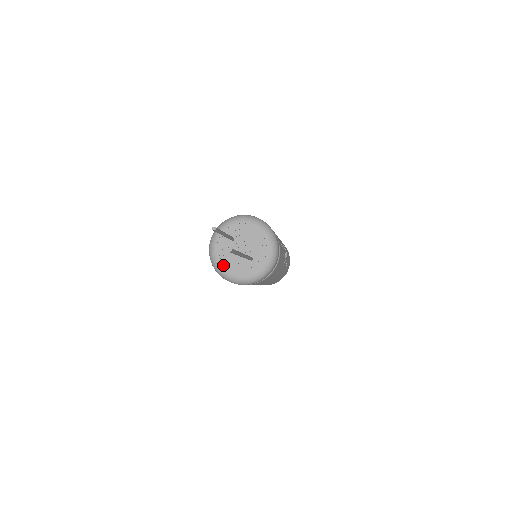
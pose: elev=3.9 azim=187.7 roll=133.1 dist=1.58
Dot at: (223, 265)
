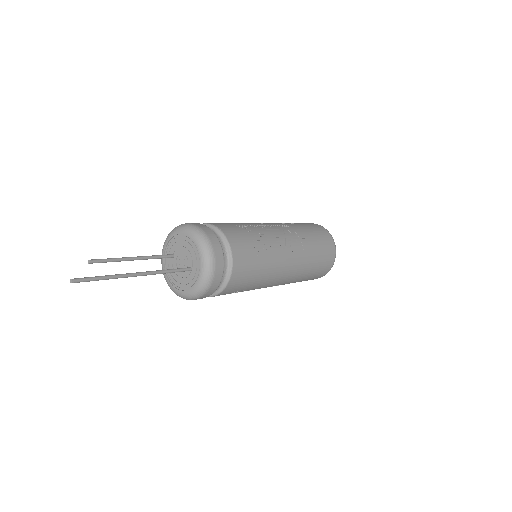
Dot at: (174, 286)
